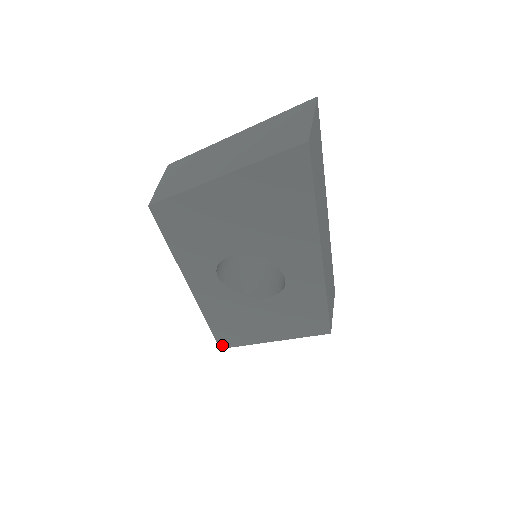
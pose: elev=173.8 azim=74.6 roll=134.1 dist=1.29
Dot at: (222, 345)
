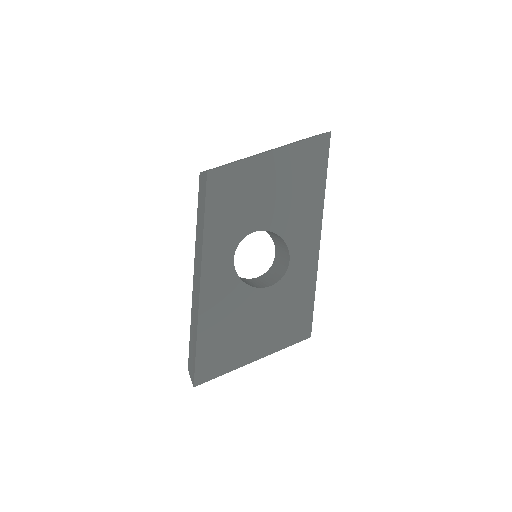
Dot at: (198, 379)
